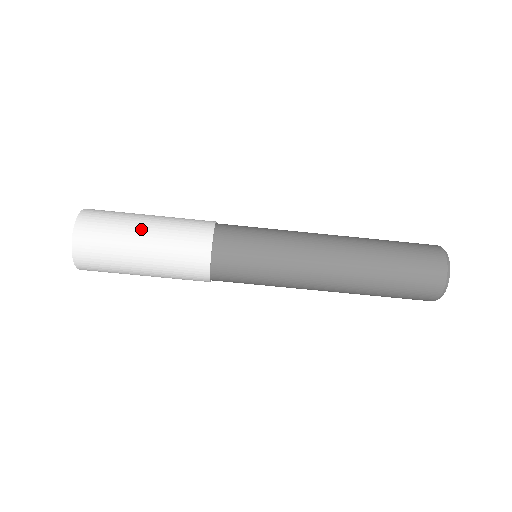
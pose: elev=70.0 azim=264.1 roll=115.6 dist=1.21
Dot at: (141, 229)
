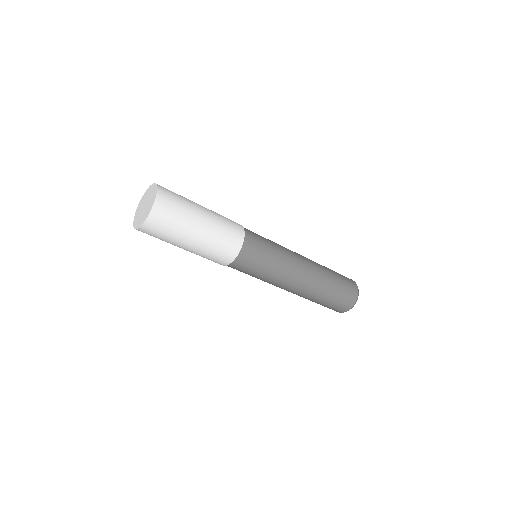
Dot at: (201, 216)
